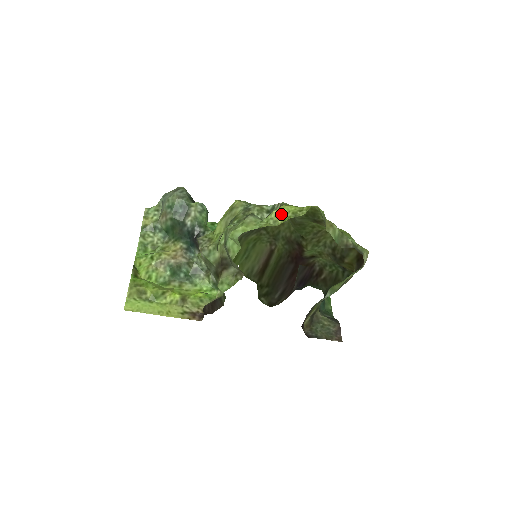
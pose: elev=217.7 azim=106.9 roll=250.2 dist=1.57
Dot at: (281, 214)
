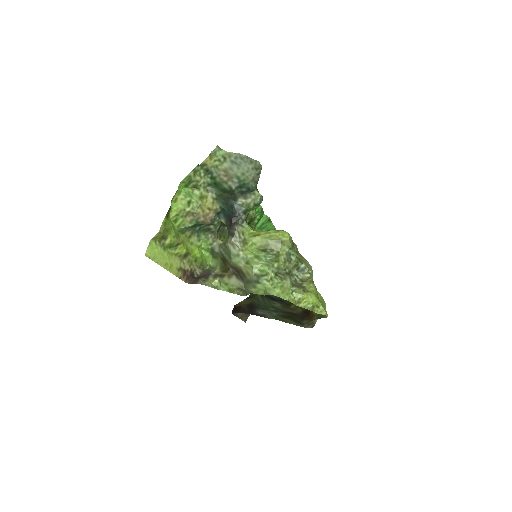
Dot at: (307, 301)
